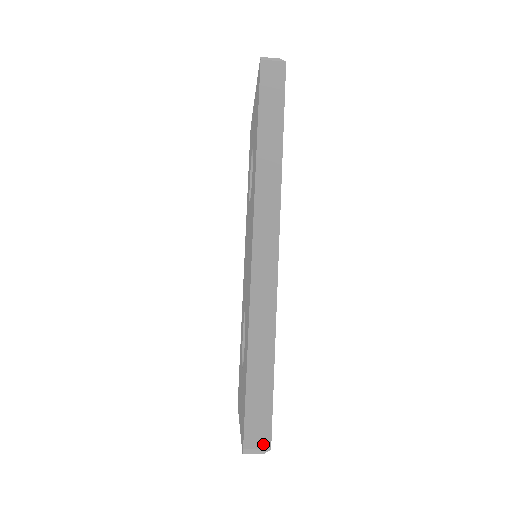
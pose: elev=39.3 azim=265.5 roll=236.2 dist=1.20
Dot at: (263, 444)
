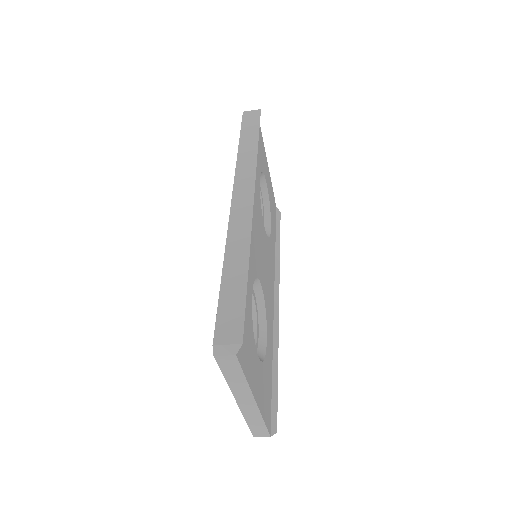
Dot at: (234, 339)
